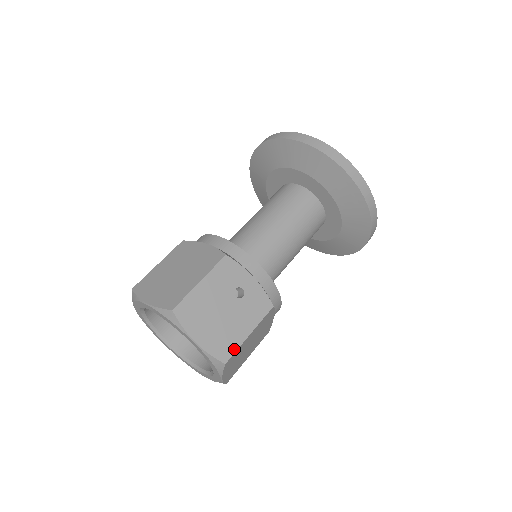
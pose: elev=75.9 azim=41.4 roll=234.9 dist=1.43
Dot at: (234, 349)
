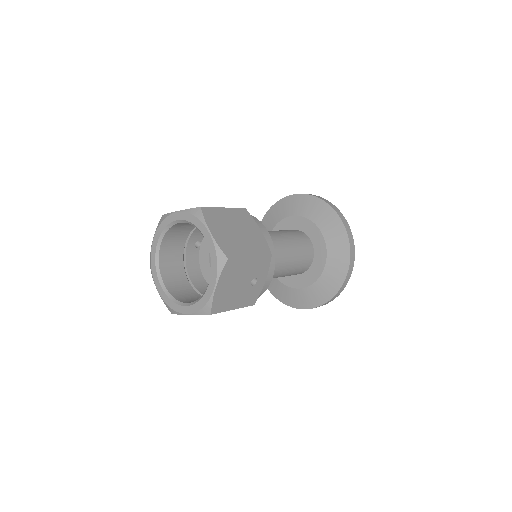
Dot at: (222, 310)
